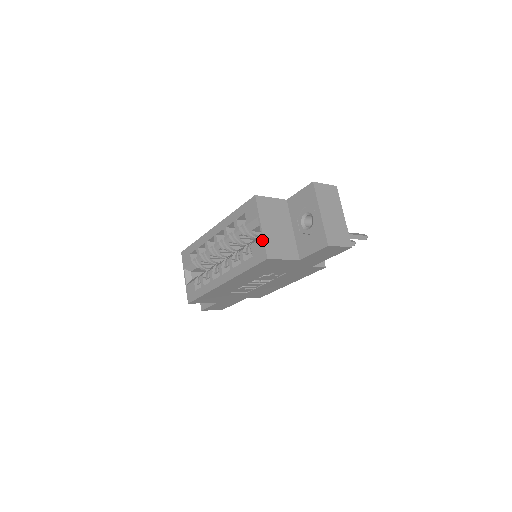
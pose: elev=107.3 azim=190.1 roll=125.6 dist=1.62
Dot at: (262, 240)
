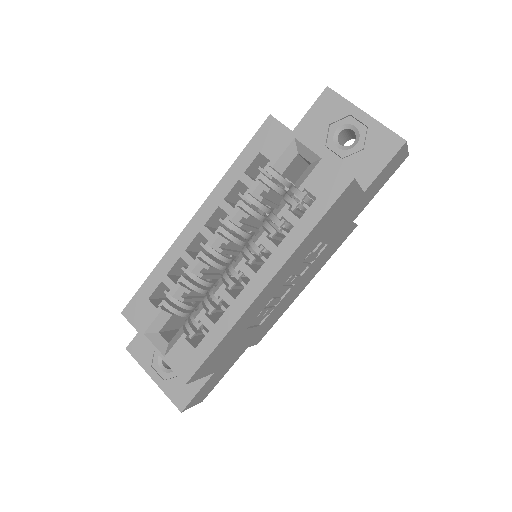
Dot at: (325, 161)
